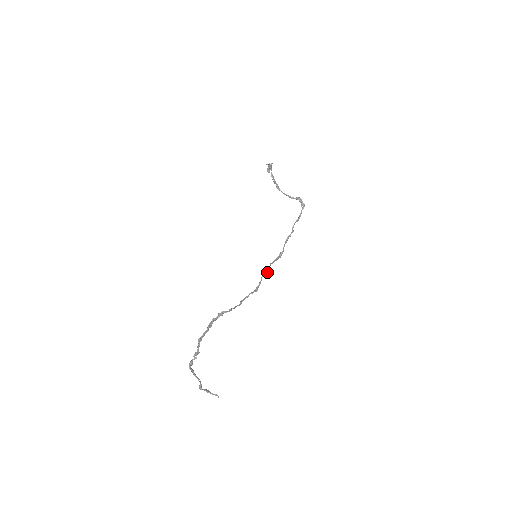
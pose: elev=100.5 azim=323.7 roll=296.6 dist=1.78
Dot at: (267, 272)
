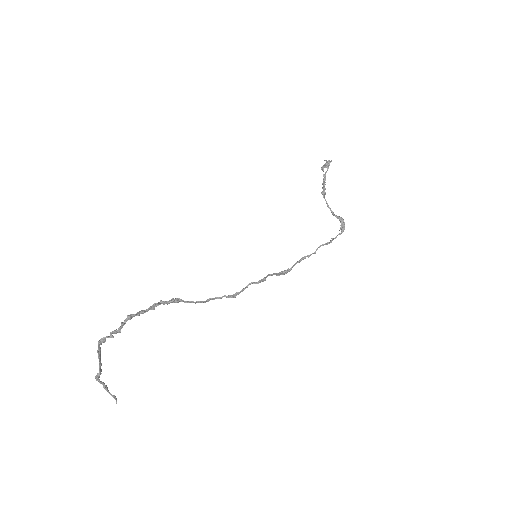
Dot at: (259, 281)
